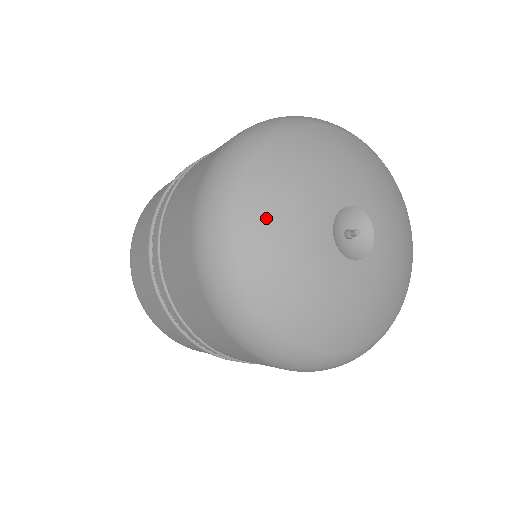
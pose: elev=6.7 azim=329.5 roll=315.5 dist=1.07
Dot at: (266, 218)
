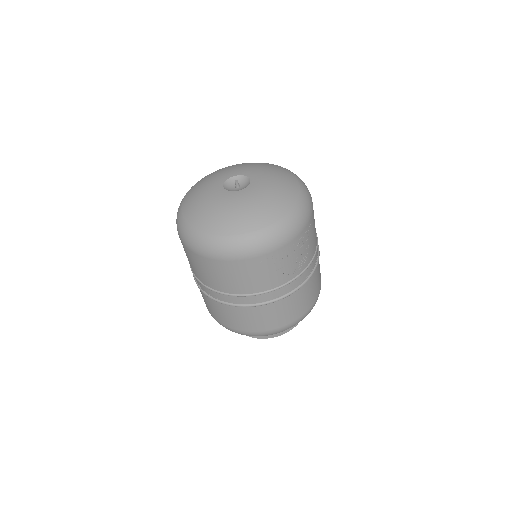
Dot at: (194, 193)
